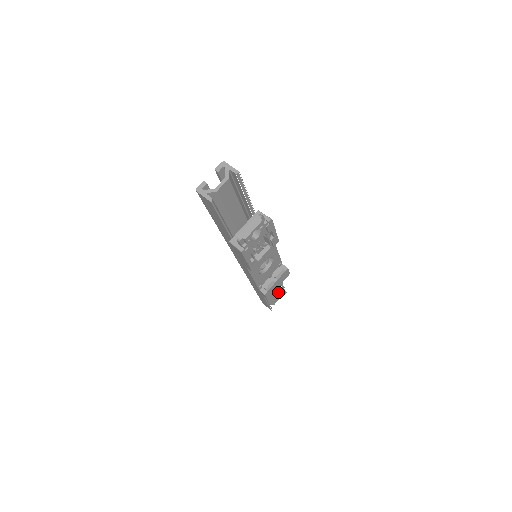
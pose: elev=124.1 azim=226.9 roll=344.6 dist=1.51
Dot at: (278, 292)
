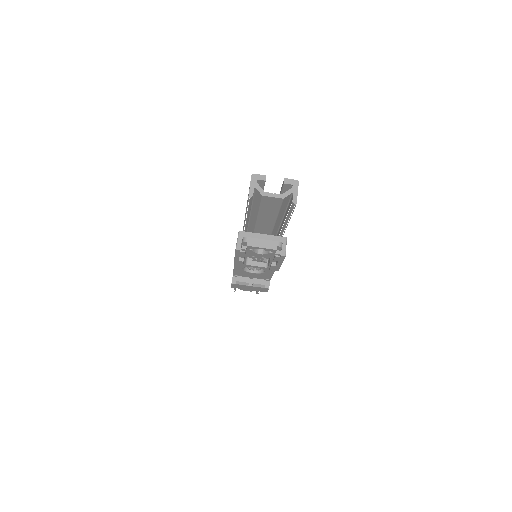
Dot at: occluded
